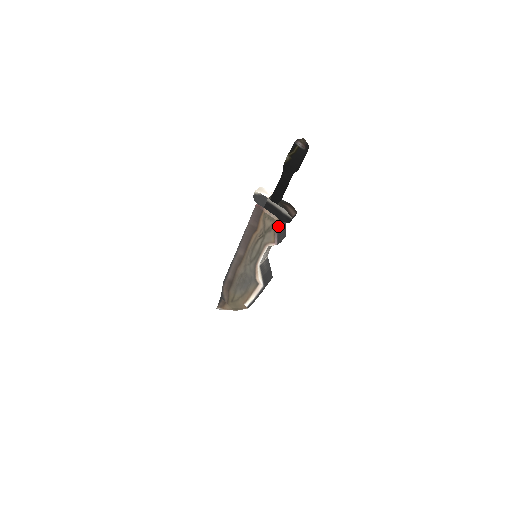
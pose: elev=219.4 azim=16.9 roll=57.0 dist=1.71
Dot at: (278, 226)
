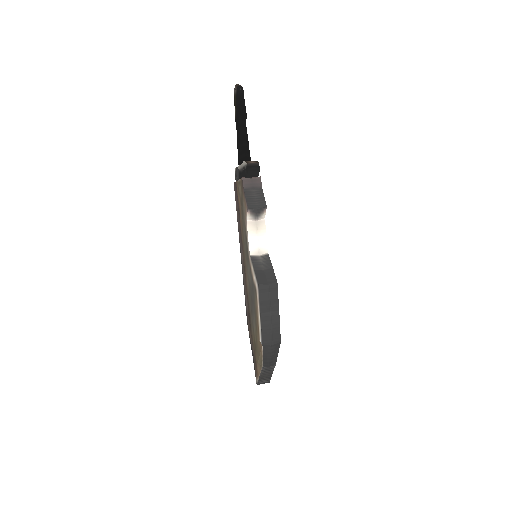
Dot at: (244, 185)
